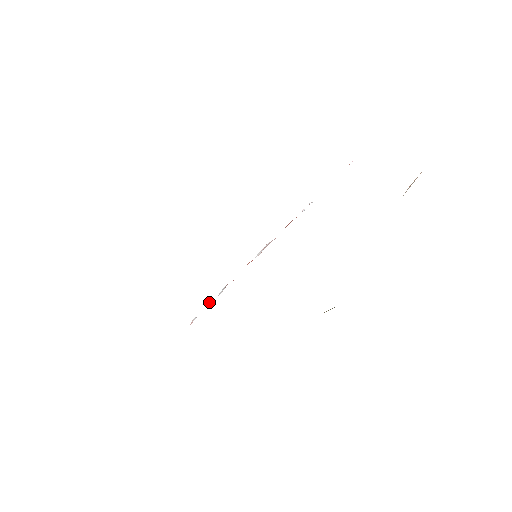
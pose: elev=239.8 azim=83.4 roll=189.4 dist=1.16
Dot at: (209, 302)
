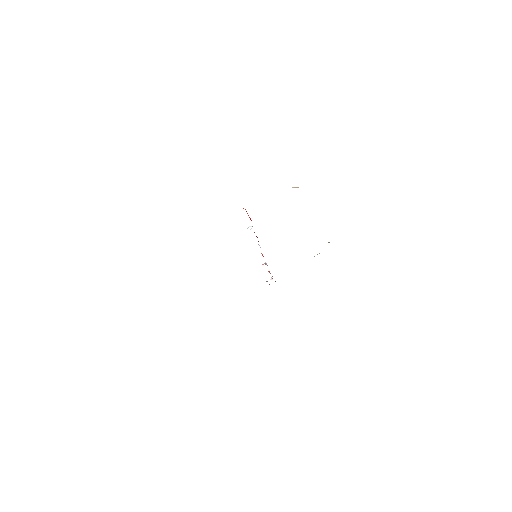
Dot at: occluded
